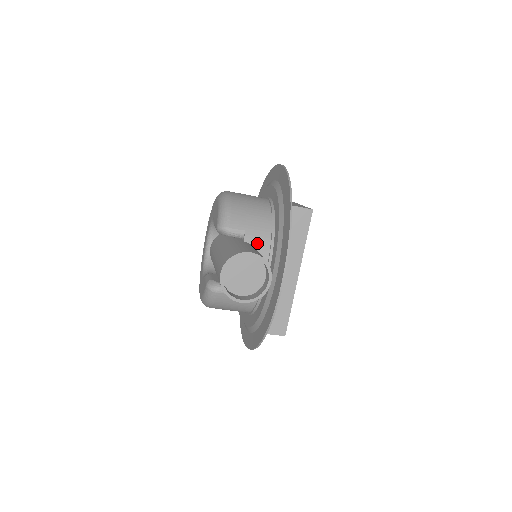
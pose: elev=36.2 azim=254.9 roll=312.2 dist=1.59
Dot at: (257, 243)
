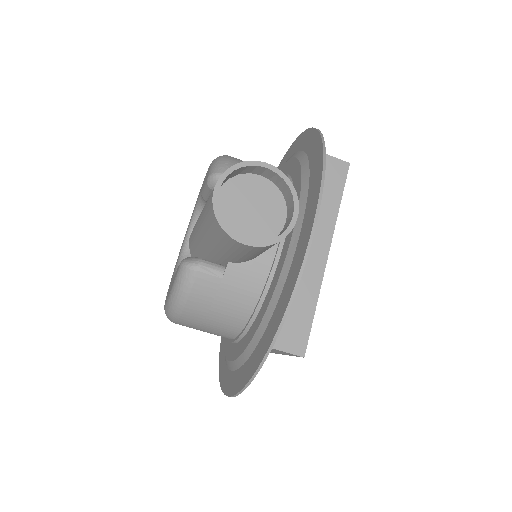
Dot at: occluded
